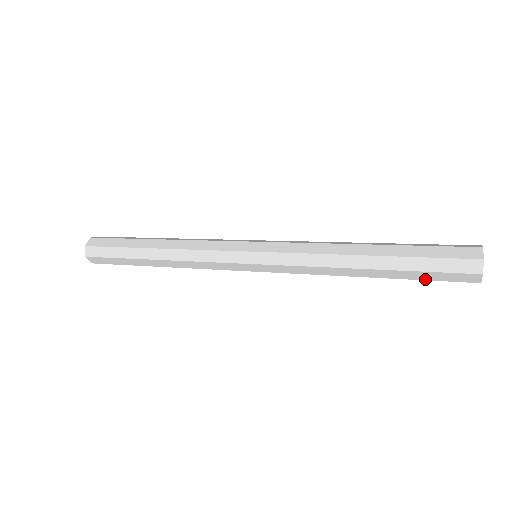
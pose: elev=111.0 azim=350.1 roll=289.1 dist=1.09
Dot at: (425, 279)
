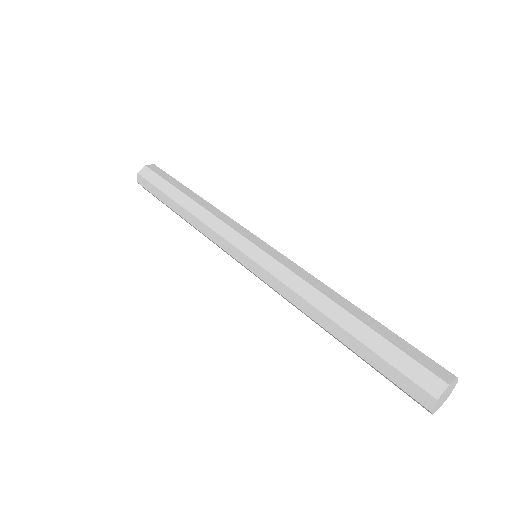
Dot at: occluded
